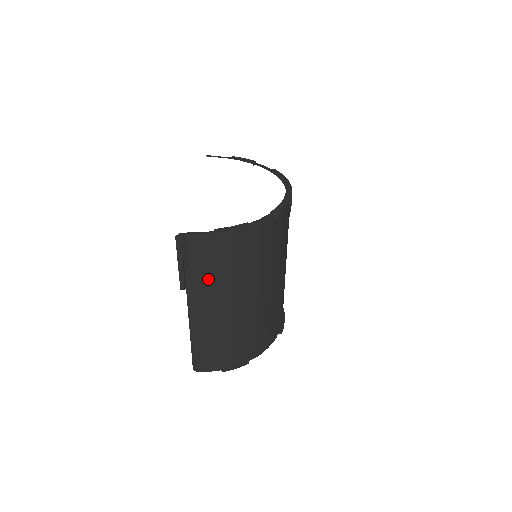
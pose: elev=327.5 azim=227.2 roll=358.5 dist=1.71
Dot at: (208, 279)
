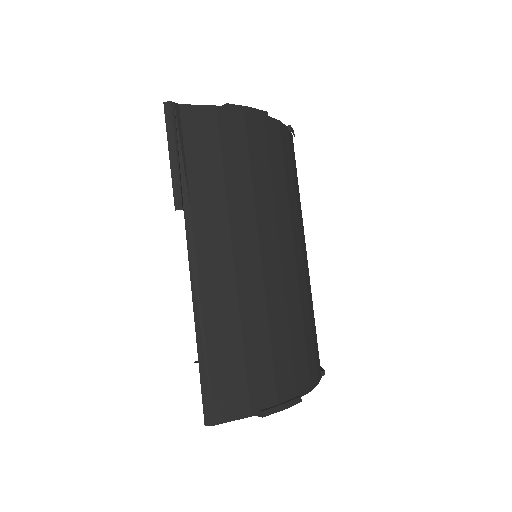
Dot at: (219, 191)
